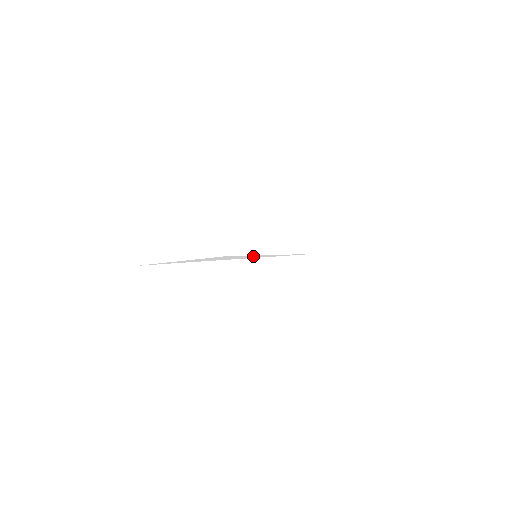
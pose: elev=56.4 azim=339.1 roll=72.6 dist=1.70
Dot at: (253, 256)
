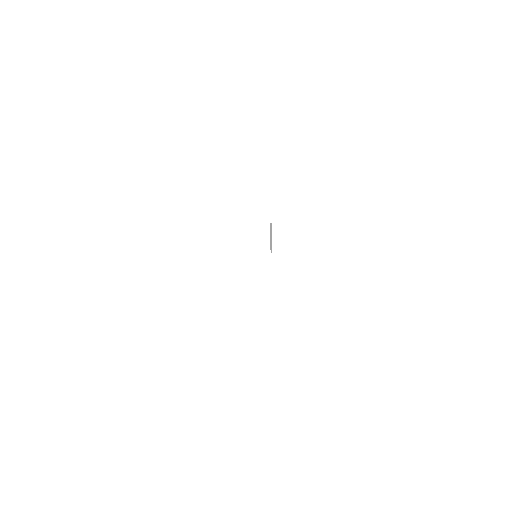
Dot at: occluded
